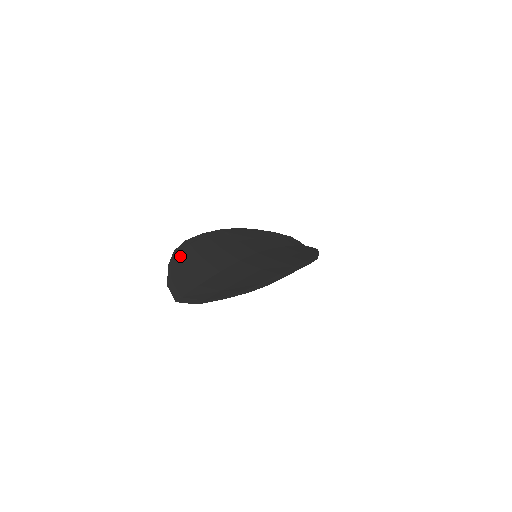
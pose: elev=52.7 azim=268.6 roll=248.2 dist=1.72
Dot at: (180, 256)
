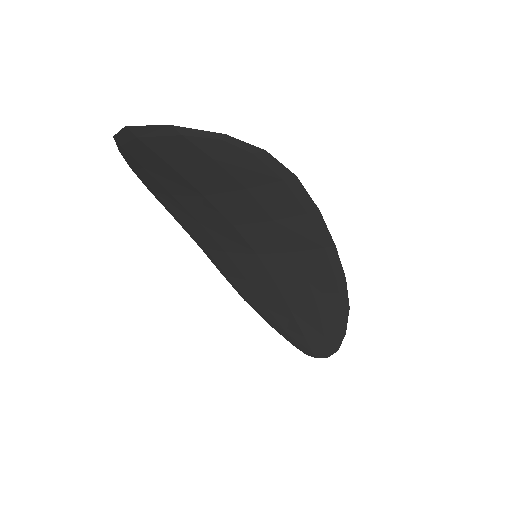
Dot at: occluded
